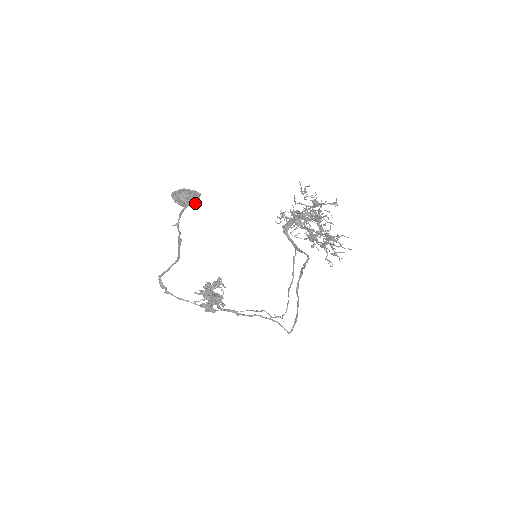
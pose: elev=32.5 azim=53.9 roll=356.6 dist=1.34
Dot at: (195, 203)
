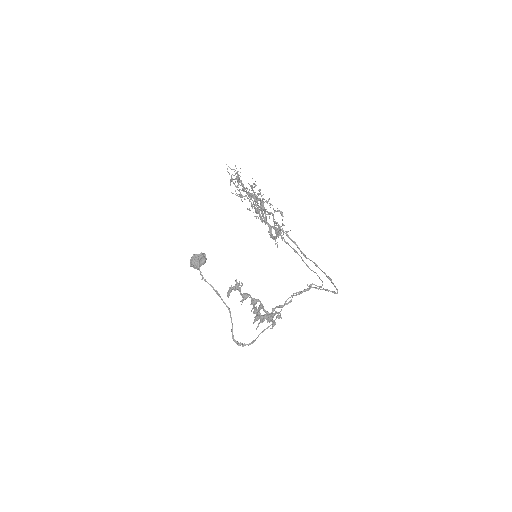
Dot at: (201, 256)
